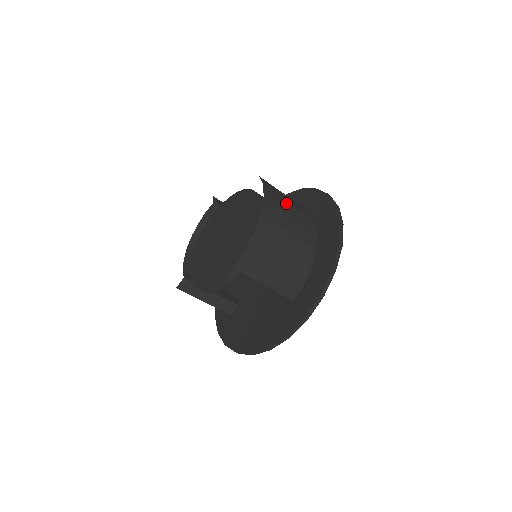
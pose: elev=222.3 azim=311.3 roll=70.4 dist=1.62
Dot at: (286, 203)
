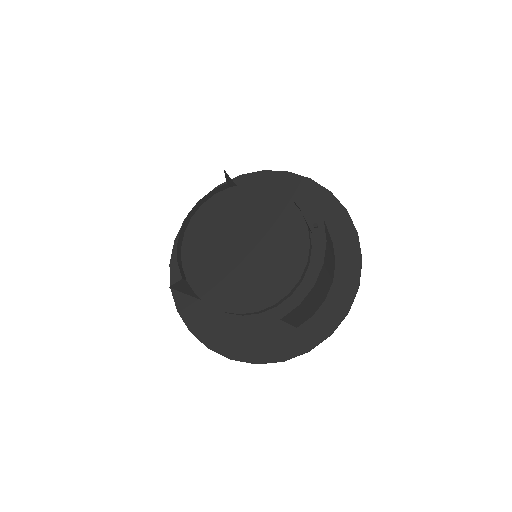
Dot at: (328, 235)
